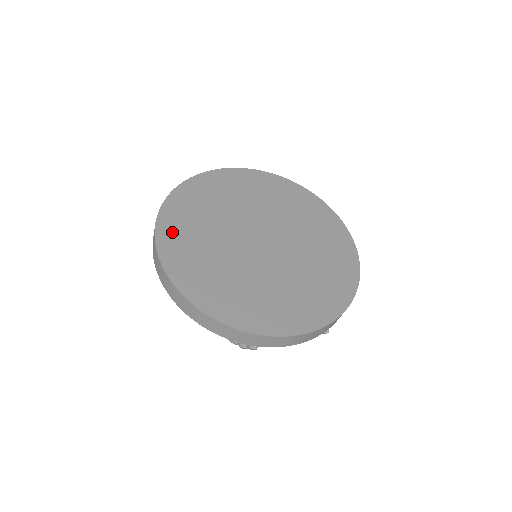
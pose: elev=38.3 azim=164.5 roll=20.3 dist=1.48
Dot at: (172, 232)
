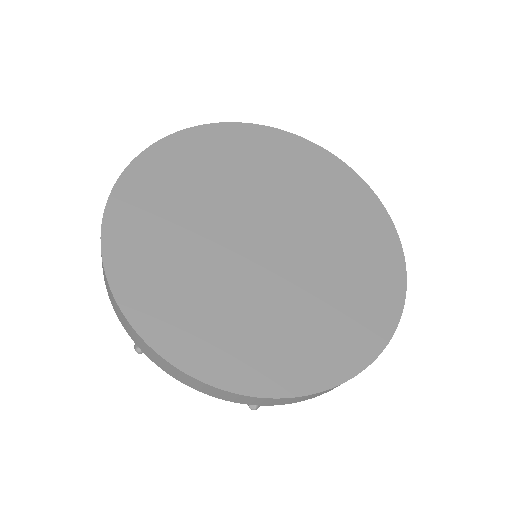
Dot at: (166, 160)
